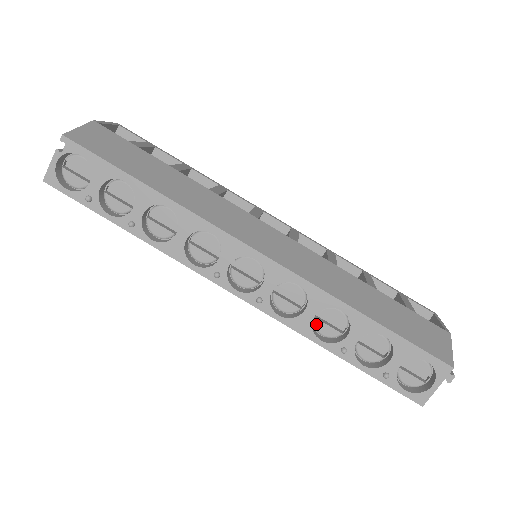
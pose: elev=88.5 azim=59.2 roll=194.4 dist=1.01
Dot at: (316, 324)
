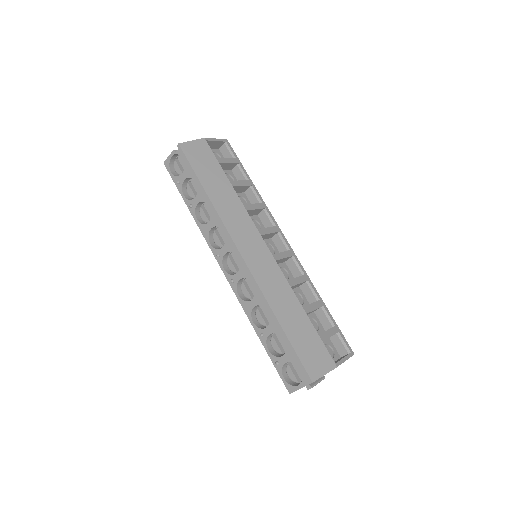
Dot at: (256, 312)
